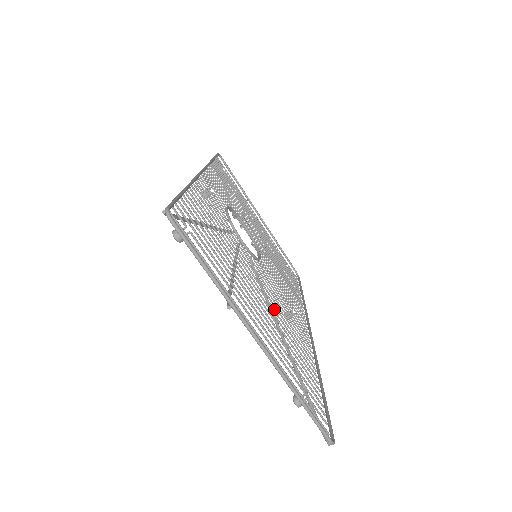
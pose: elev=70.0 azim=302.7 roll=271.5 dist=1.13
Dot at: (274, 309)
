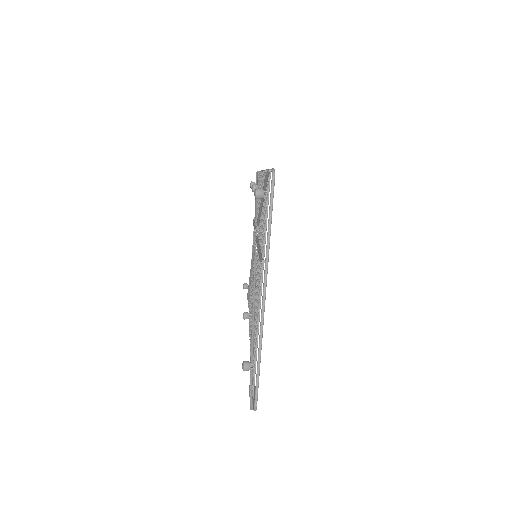
Dot at: occluded
